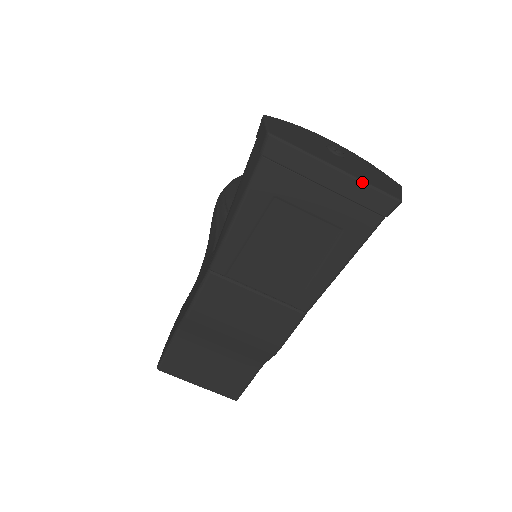
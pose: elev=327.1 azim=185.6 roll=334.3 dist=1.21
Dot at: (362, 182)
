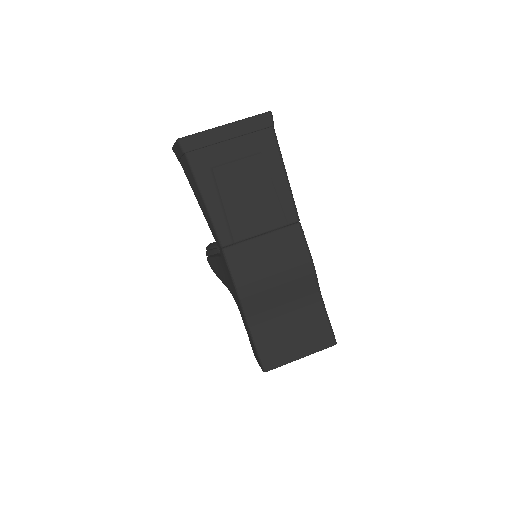
Dot at: (243, 120)
